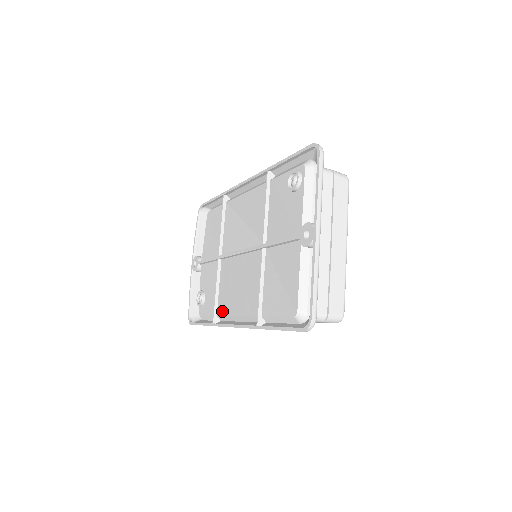
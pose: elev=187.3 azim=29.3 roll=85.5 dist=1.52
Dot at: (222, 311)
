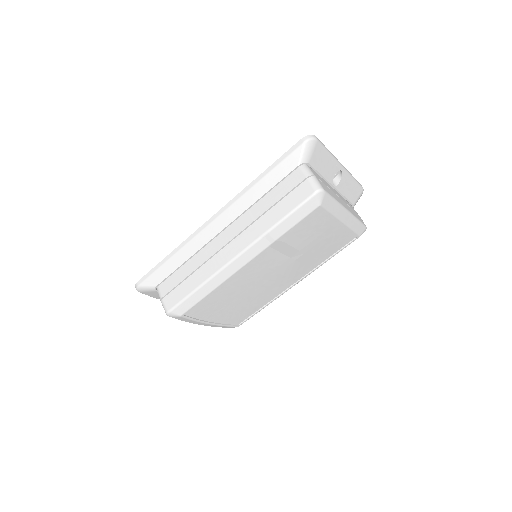
Dot at: occluded
